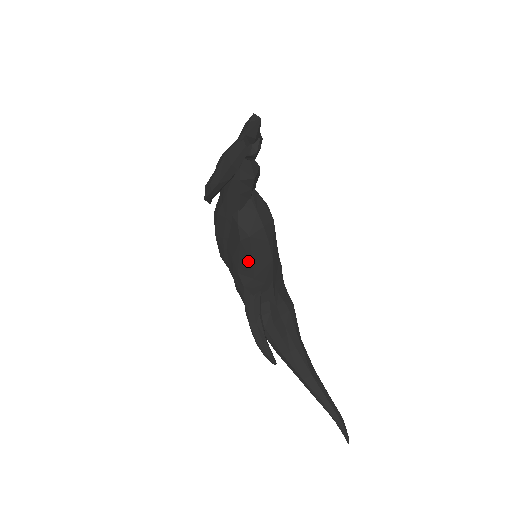
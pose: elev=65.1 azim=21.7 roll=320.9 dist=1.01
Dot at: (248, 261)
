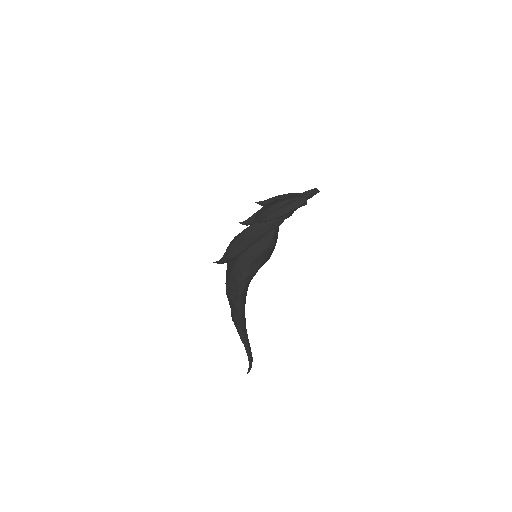
Dot at: (263, 258)
